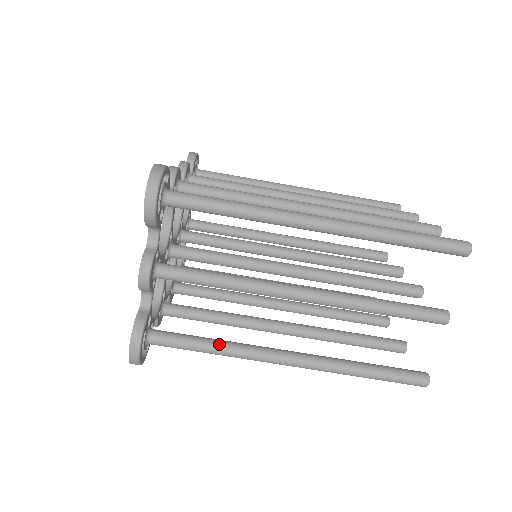
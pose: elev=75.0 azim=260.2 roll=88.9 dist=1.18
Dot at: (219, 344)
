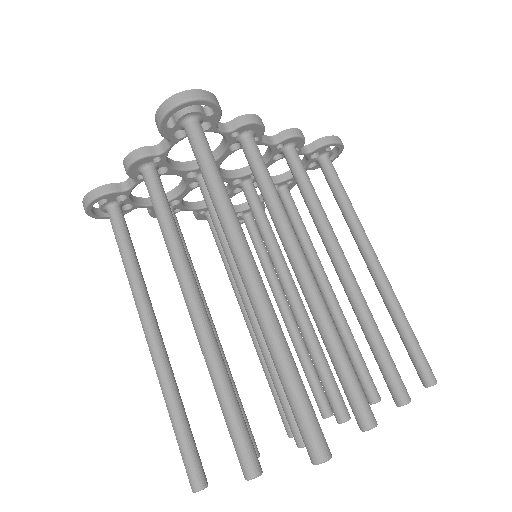
Dot at: (131, 265)
